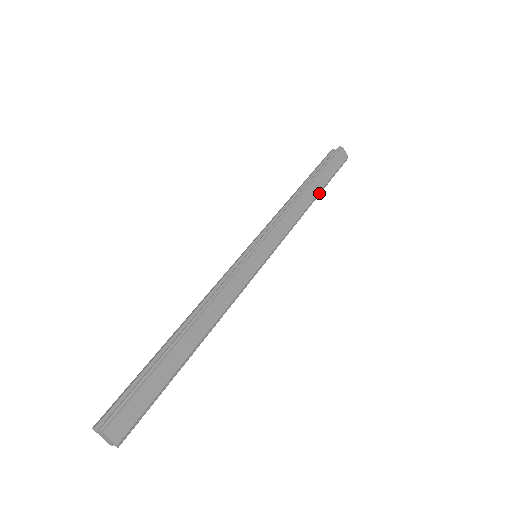
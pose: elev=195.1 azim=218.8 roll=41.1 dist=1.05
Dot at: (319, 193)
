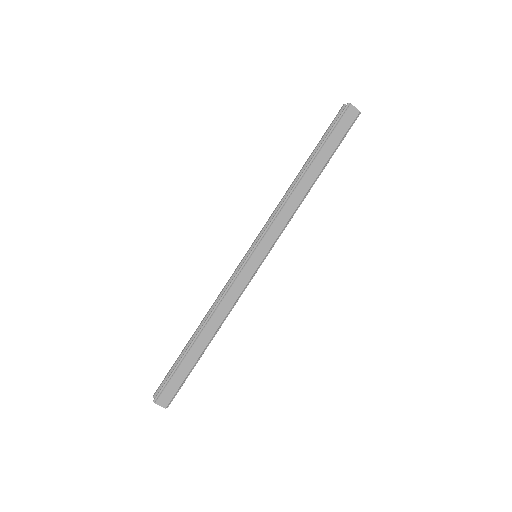
Dot at: (321, 172)
